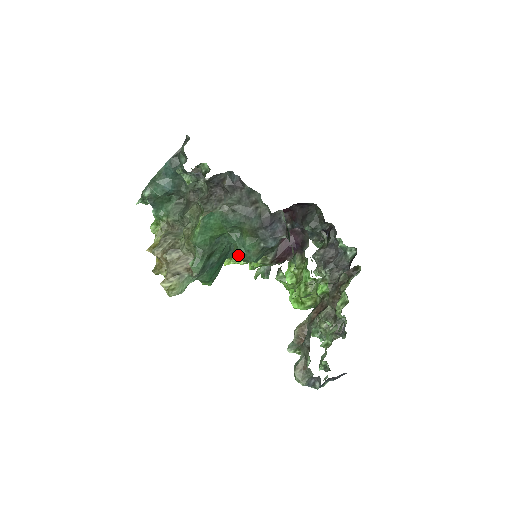
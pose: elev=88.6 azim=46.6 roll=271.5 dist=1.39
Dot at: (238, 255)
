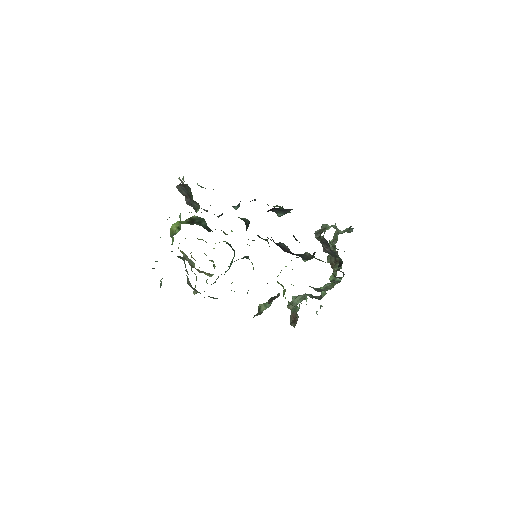
Dot at: occluded
